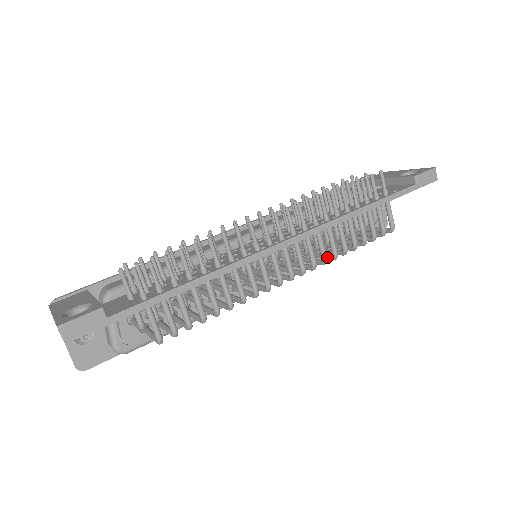
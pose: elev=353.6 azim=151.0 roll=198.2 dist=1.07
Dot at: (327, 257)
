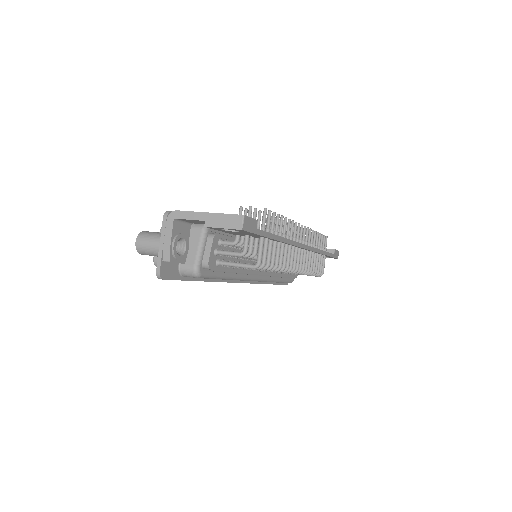
Dot at: occluded
